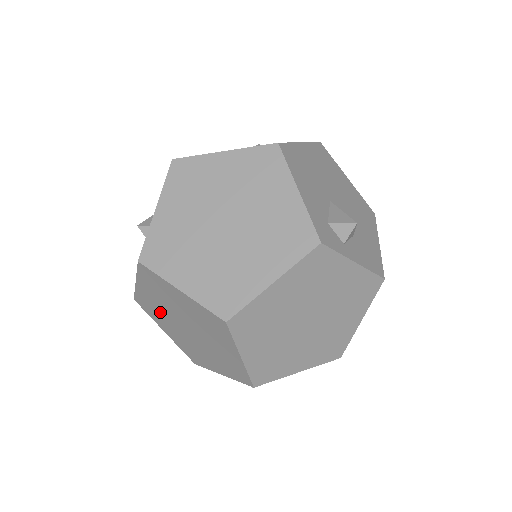
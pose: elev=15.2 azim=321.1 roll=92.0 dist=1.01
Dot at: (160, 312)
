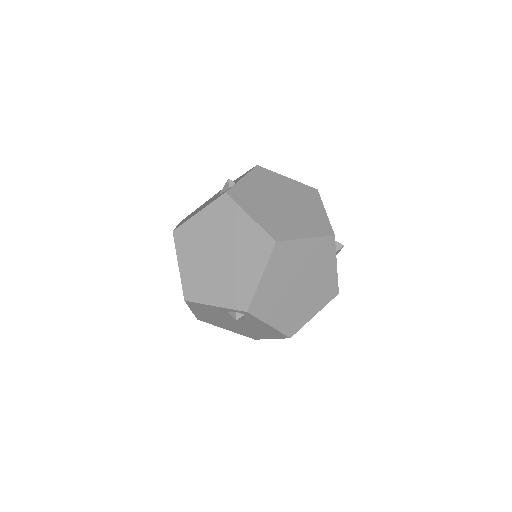
Dot at: (198, 242)
